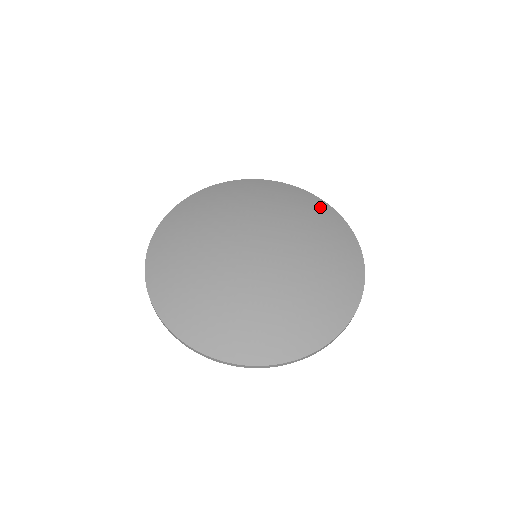
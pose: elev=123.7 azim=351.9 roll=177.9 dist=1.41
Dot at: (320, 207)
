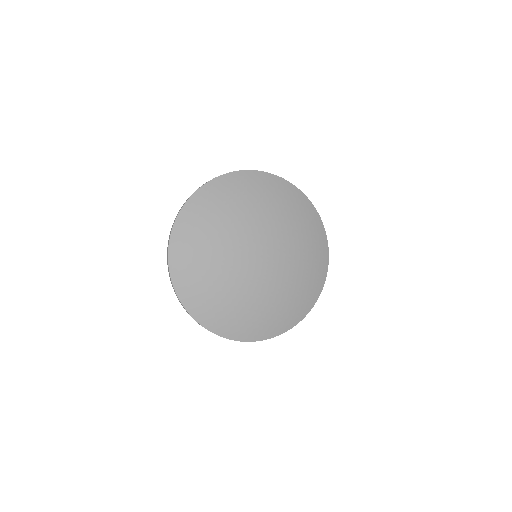
Dot at: (278, 186)
